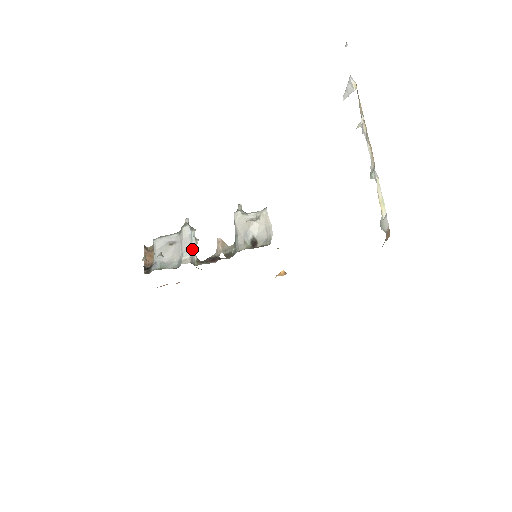
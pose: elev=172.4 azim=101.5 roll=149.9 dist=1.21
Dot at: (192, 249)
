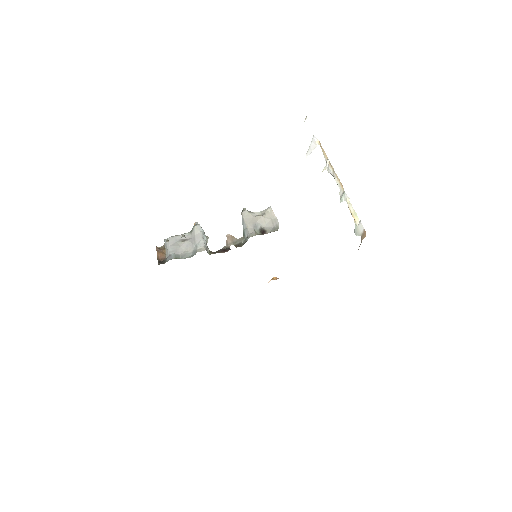
Dot at: (205, 242)
